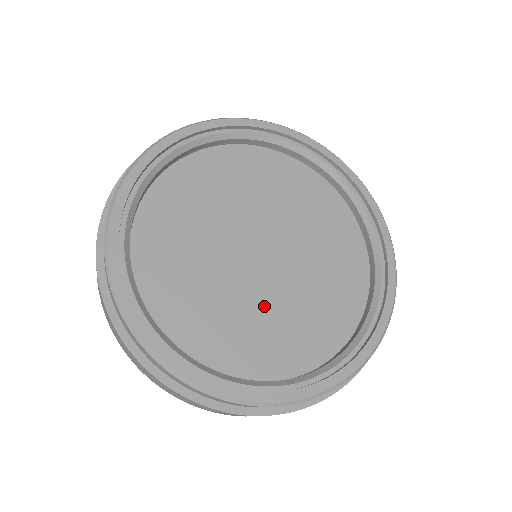
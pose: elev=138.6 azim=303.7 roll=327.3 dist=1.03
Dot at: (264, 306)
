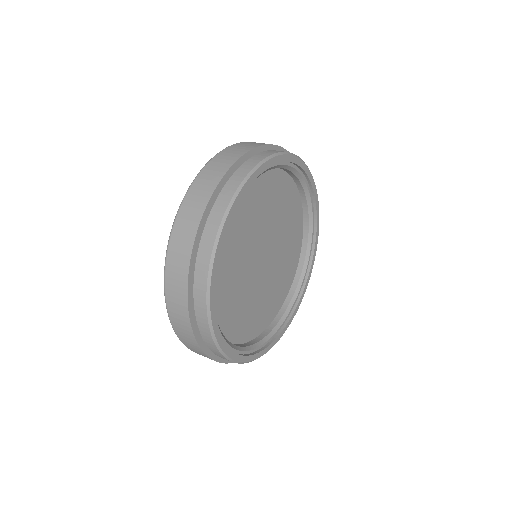
Dot at: (277, 270)
